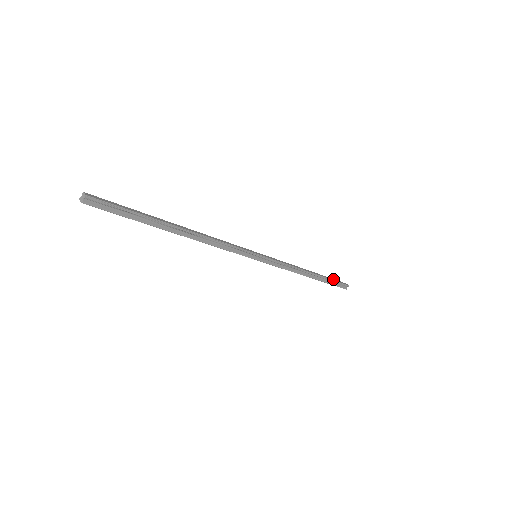
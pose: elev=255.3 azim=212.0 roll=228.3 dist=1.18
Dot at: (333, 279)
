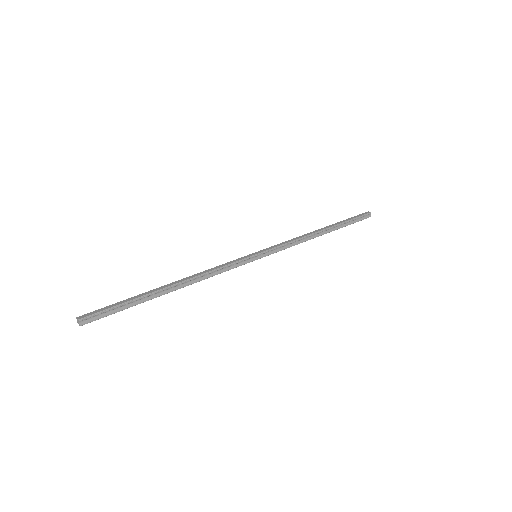
Dot at: (350, 218)
